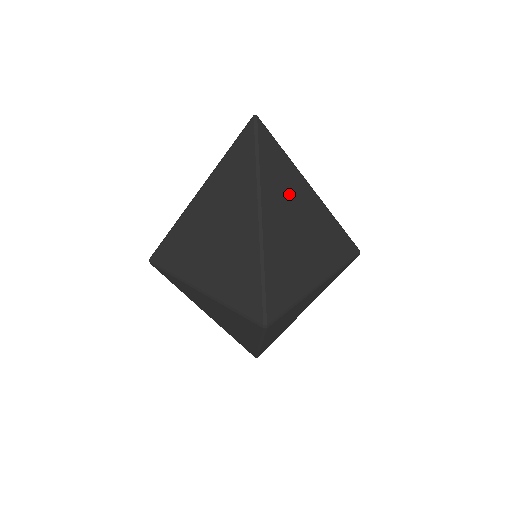
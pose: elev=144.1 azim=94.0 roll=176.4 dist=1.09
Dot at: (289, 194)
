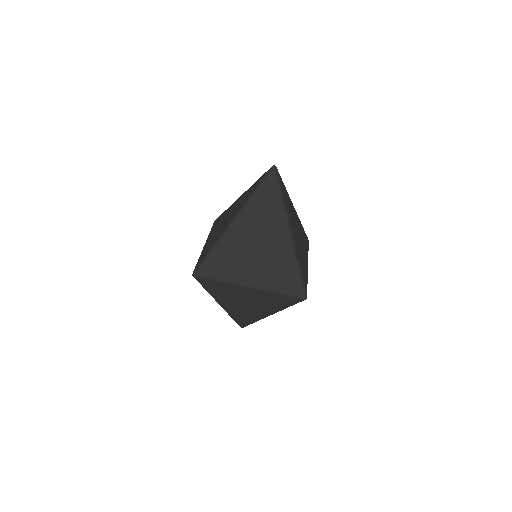
Dot at: (291, 213)
